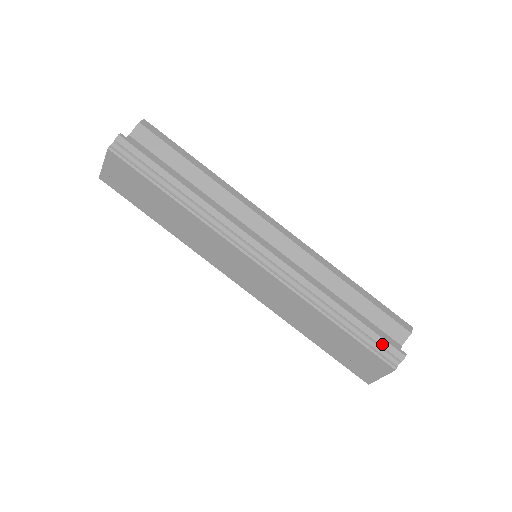
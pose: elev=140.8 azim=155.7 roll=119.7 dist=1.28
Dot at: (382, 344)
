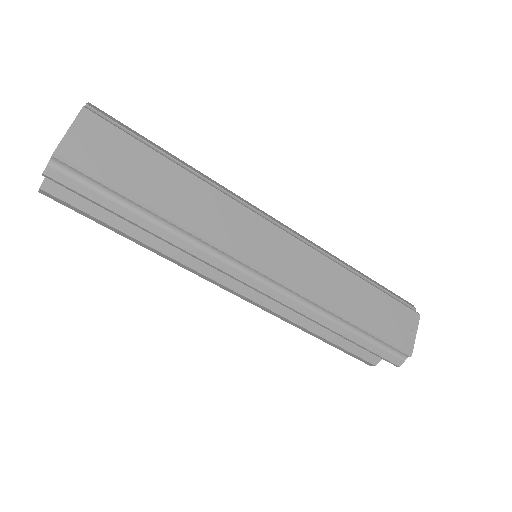
Dot at: (397, 296)
